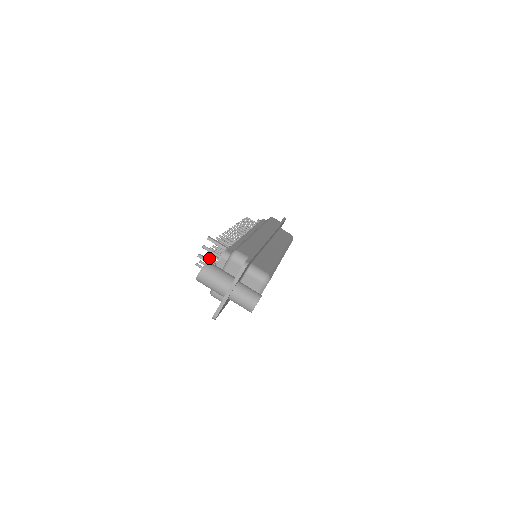
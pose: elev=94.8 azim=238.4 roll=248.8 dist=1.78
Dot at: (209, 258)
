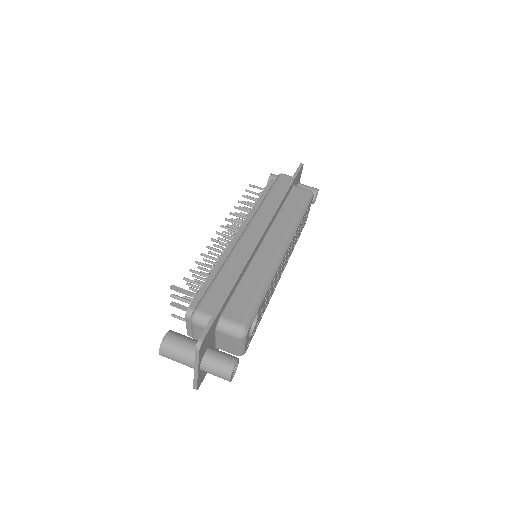
Dot at: (192, 290)
